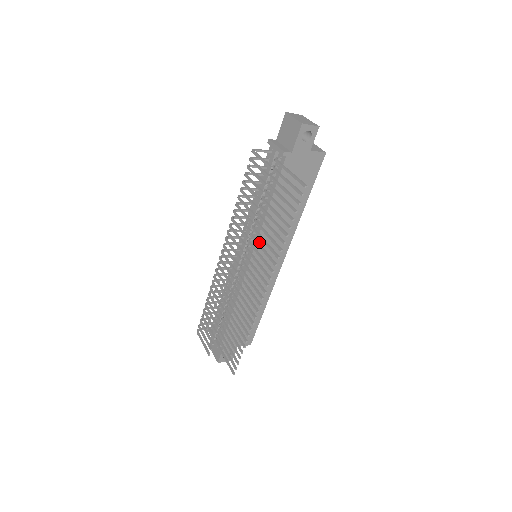
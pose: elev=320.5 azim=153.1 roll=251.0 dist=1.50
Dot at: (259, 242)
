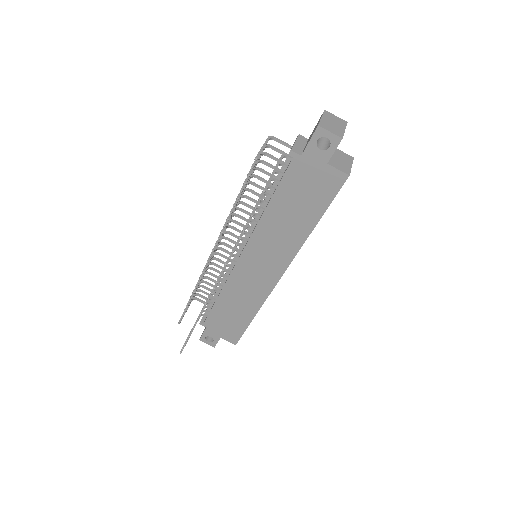
Dot at: (253, 240)
